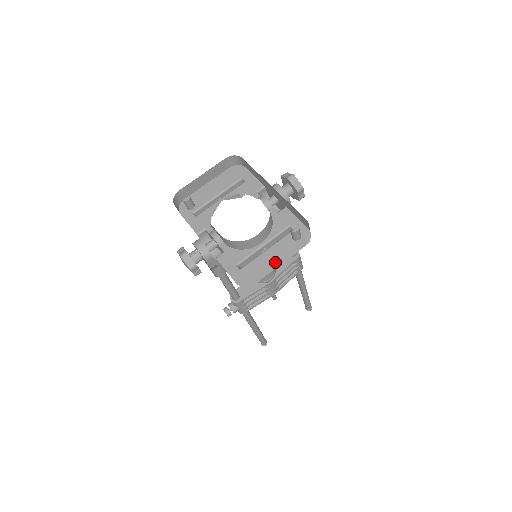
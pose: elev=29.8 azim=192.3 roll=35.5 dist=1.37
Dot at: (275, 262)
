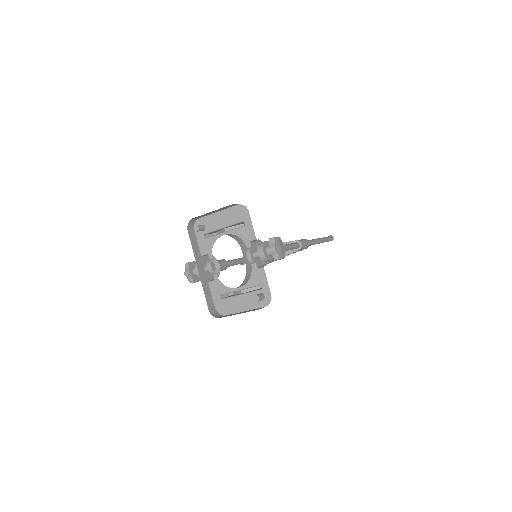
Dot at: (242, 308)
